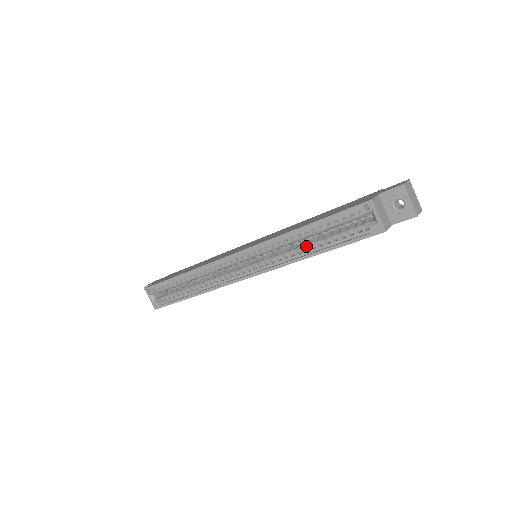
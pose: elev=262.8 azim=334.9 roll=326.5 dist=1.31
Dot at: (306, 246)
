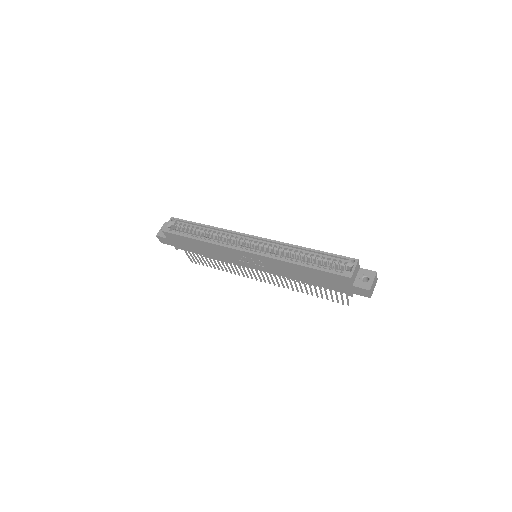
Dot at: (299, 260)
